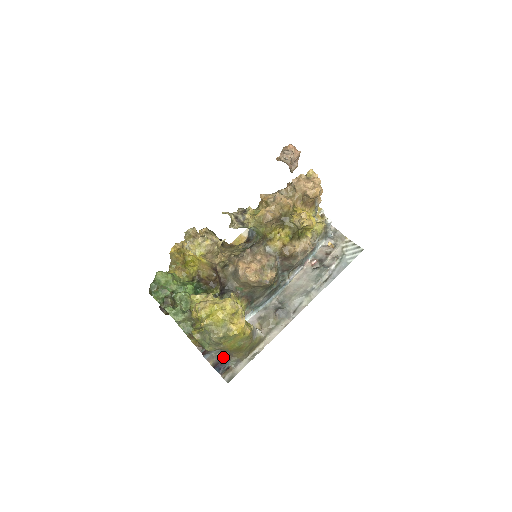
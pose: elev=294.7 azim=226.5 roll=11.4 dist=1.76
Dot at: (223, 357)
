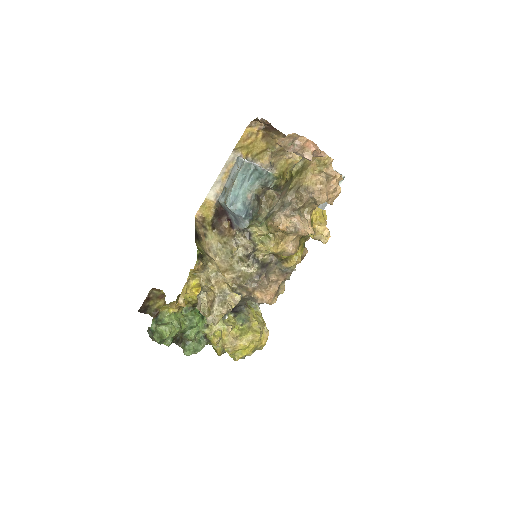
Dot at: occluded
